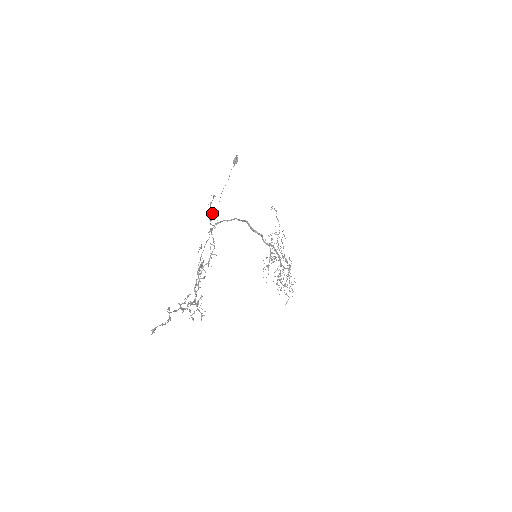
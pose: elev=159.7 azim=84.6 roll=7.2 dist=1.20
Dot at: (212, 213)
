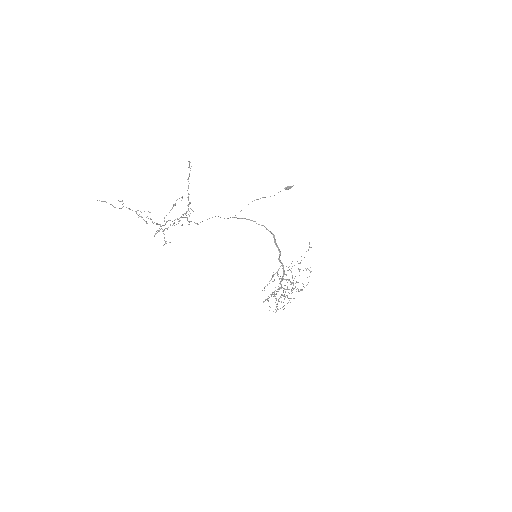
Dot at: (189, 174)
